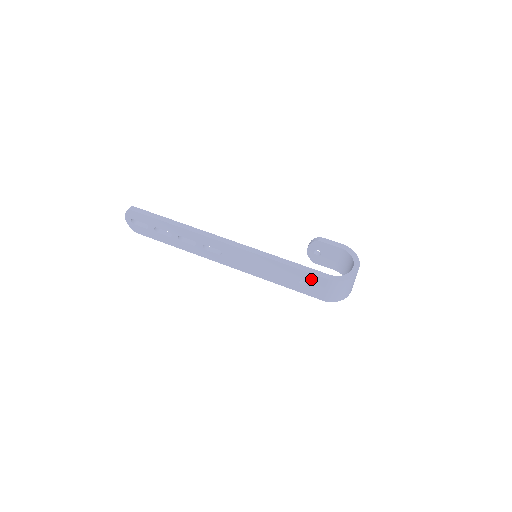
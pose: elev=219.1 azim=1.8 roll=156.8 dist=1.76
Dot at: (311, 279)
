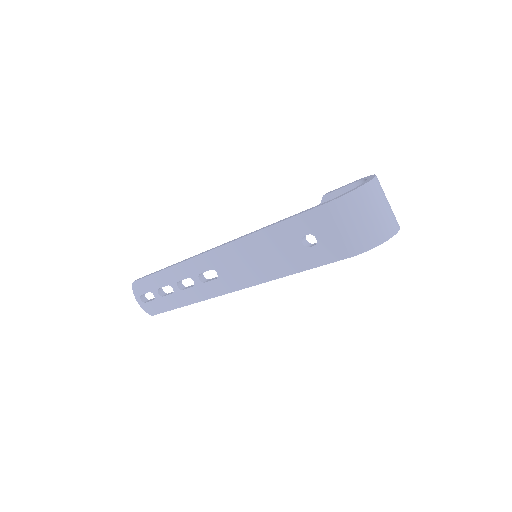
Dot at: (310, 225)
